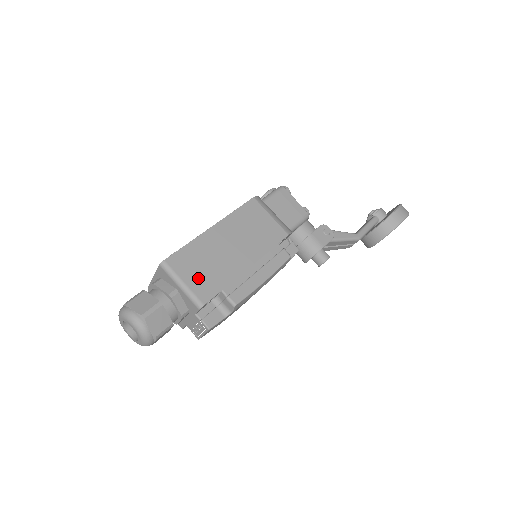
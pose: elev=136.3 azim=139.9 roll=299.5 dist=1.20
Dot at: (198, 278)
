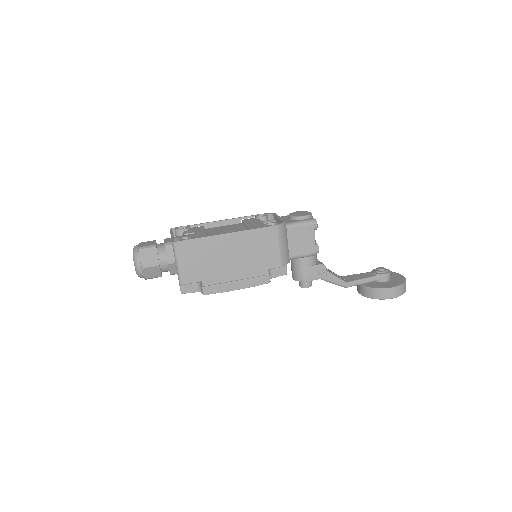
Dot at: (191, 265)
